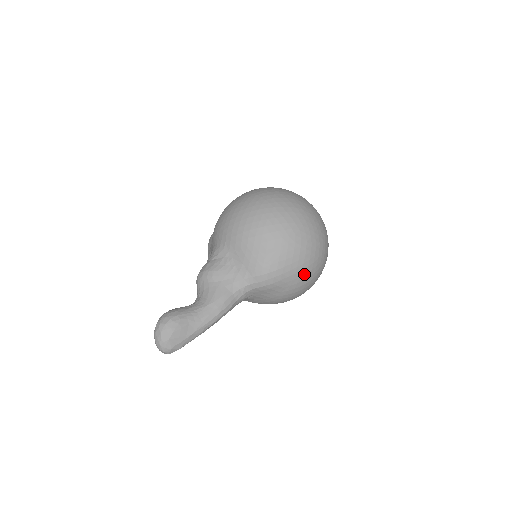
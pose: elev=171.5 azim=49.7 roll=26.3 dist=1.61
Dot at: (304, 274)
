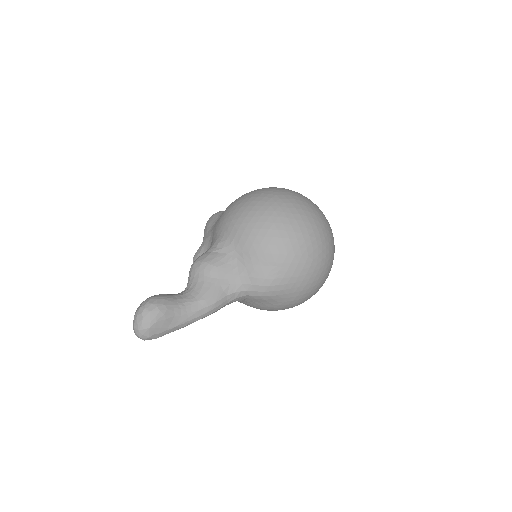
Dot at: (302, 294)
